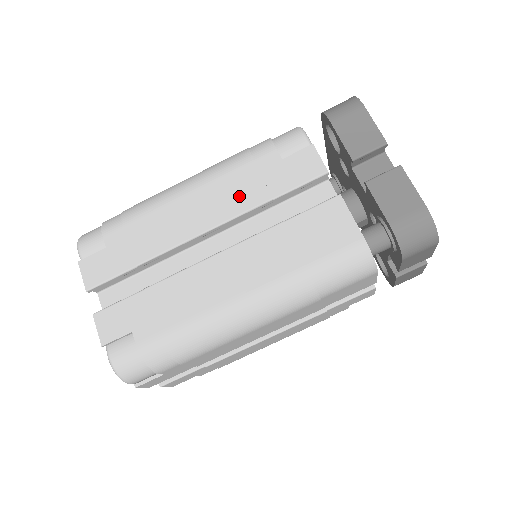
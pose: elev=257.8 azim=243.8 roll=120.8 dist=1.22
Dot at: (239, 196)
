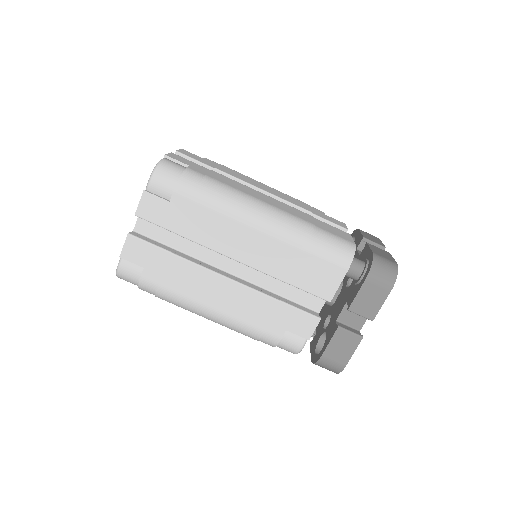
Dot at: (294, 201)
